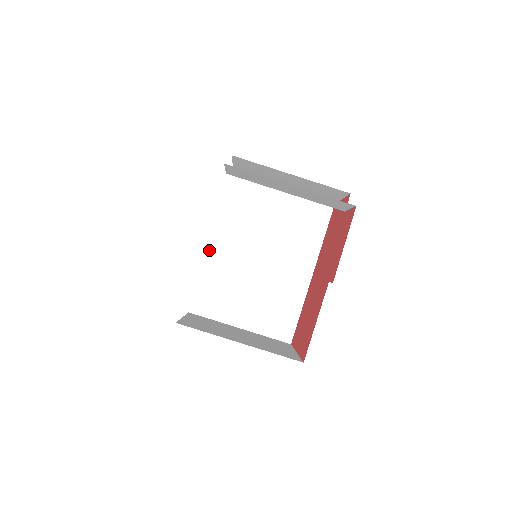
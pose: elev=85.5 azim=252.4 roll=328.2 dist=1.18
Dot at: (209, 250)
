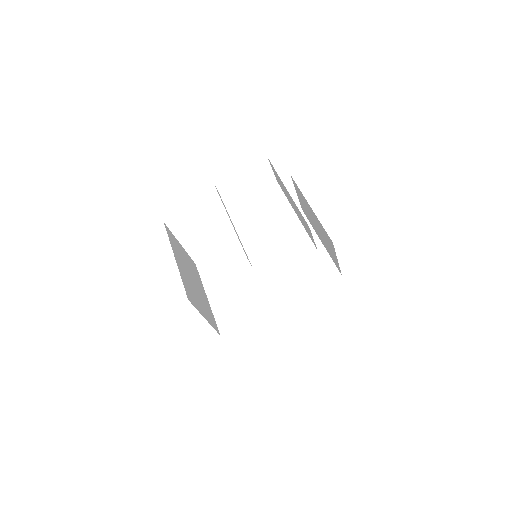
Dot at: (243, 241)
